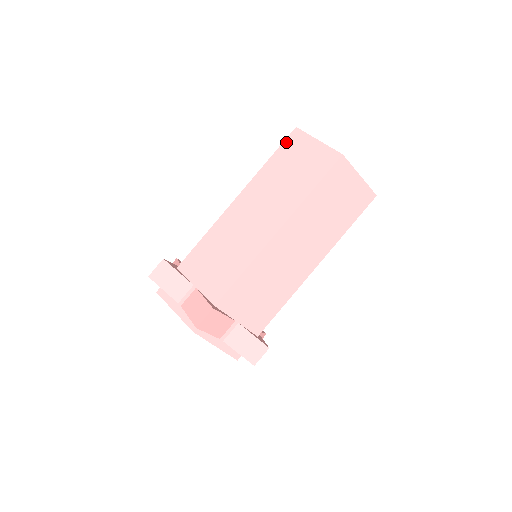
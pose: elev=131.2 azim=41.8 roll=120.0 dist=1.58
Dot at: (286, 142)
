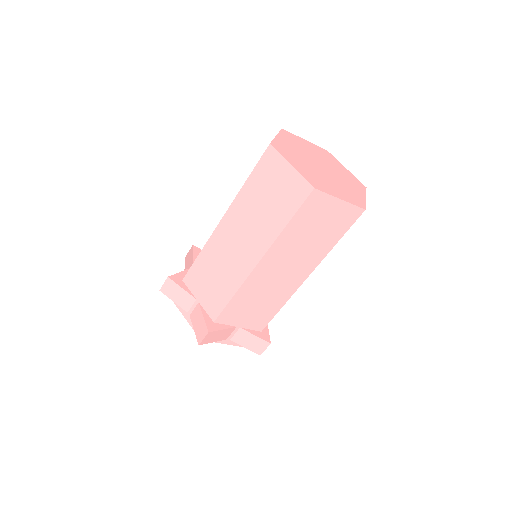
Dot at: occluded
